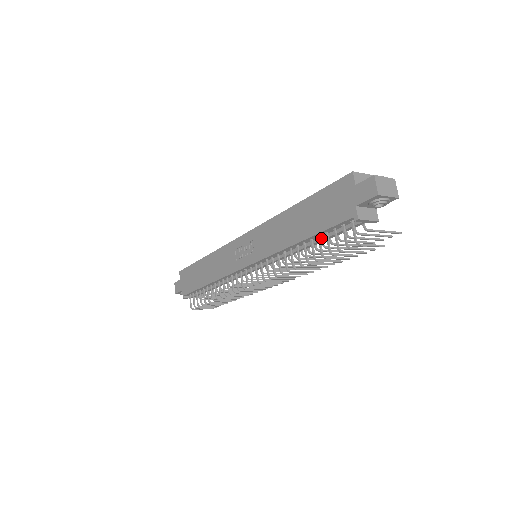
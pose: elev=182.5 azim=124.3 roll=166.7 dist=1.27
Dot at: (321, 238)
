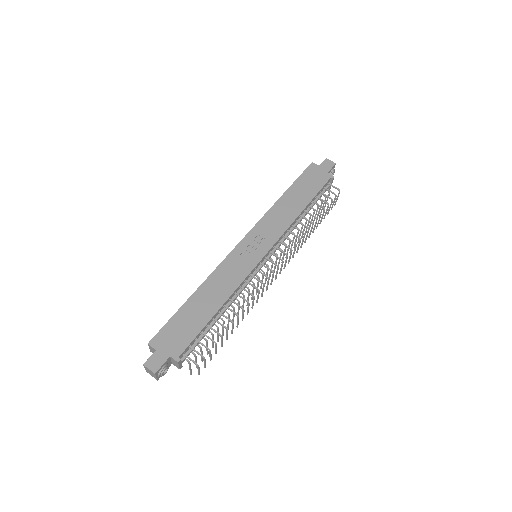
Dot at: (312, 204)
